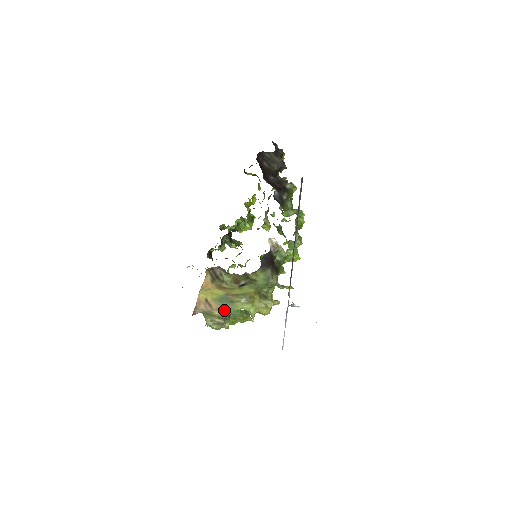
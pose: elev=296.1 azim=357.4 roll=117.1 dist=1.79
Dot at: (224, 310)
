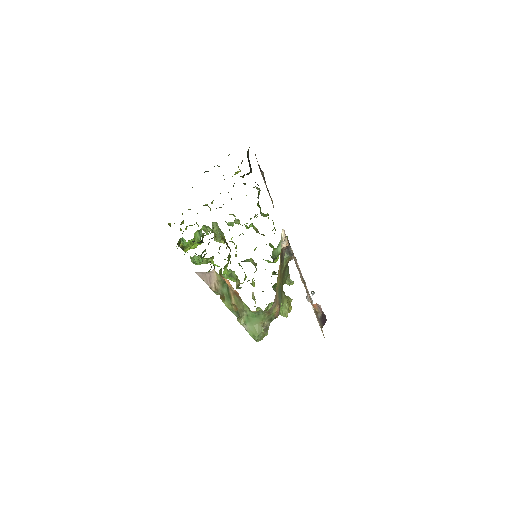
Dot at: (279, 305)
